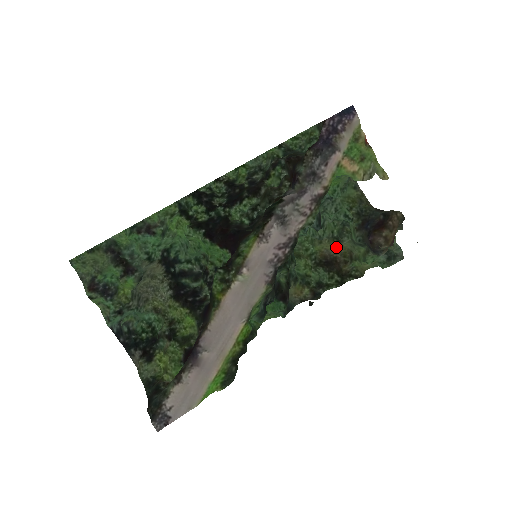
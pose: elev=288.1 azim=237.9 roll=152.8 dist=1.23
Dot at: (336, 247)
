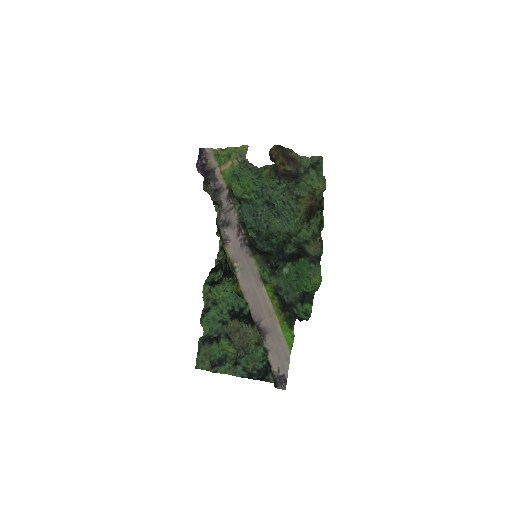
Dot at: (305, 202)
